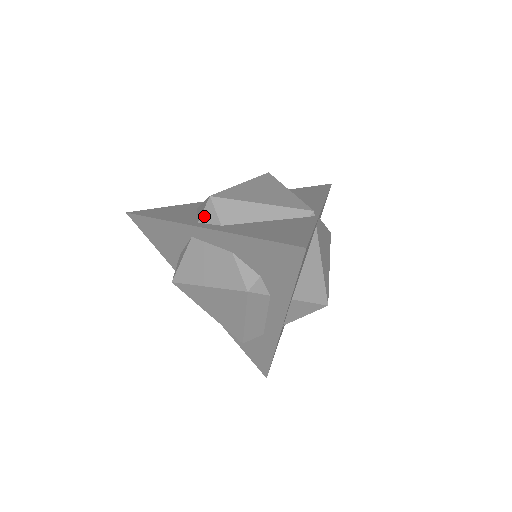
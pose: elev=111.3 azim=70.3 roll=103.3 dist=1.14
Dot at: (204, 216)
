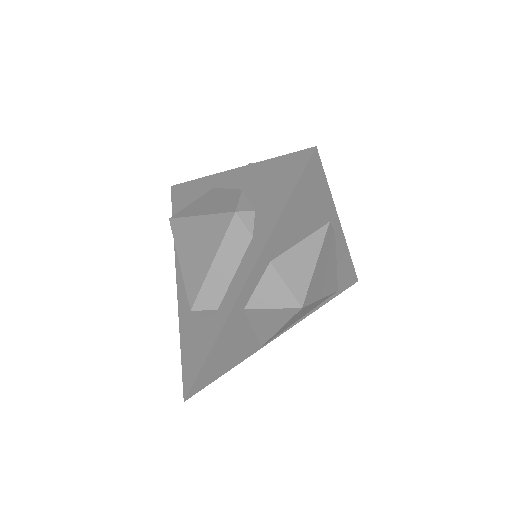
Dot at: occluded
